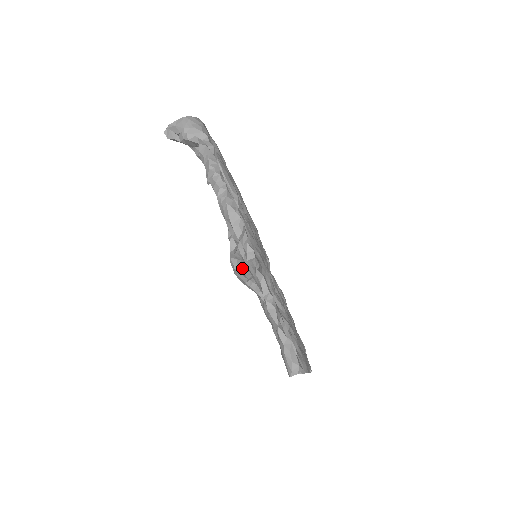
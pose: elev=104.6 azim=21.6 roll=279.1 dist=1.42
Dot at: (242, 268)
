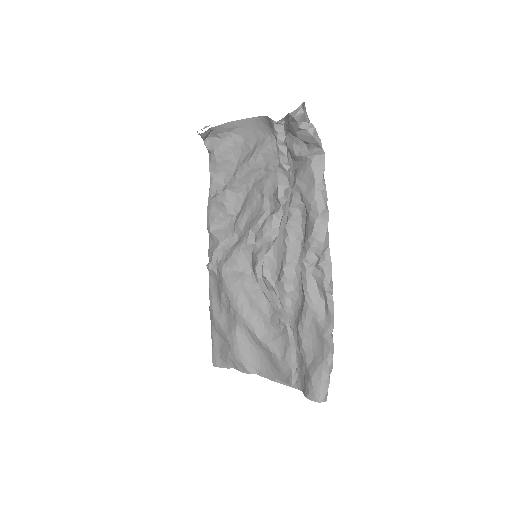
Dot at: occluded
